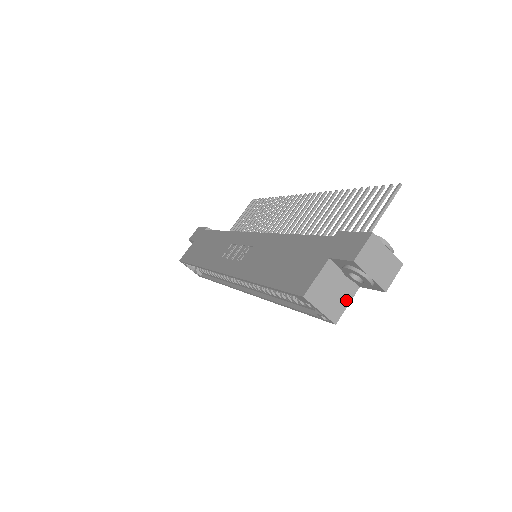
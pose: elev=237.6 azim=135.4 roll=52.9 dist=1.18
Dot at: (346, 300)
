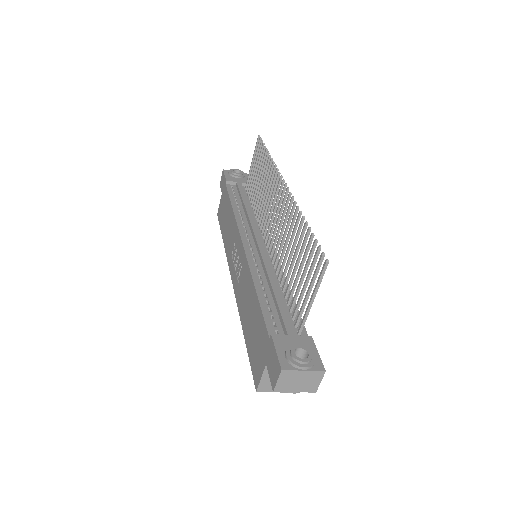
Dot at: occluded
